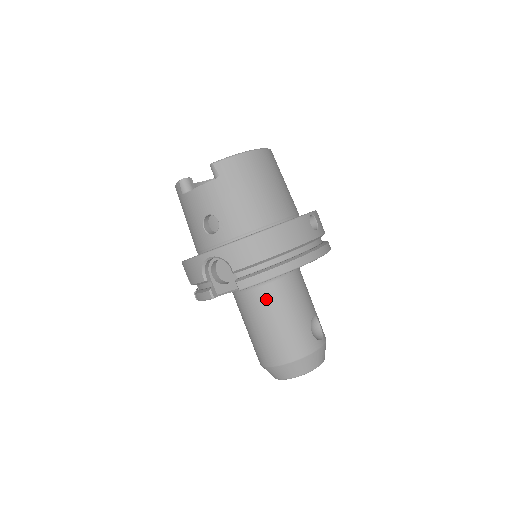
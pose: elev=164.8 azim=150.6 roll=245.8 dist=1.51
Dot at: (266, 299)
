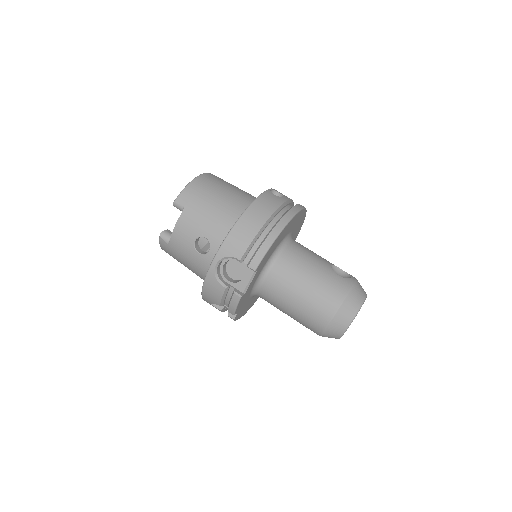
Dot at: (283, 273)
